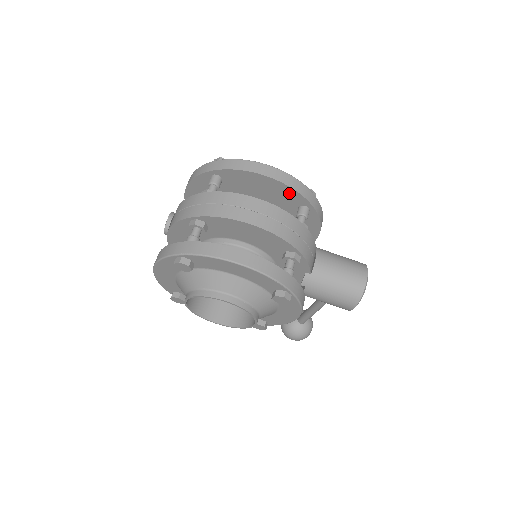
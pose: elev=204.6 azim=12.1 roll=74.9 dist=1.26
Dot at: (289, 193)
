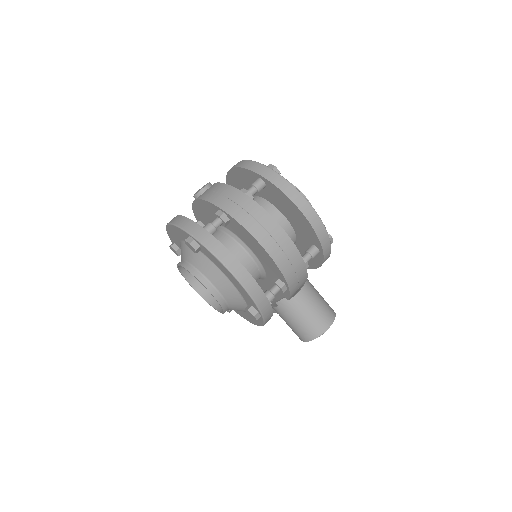
Dot at: (311, 233)
